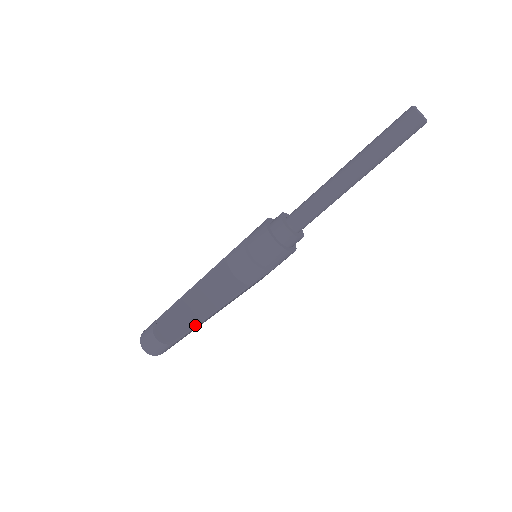
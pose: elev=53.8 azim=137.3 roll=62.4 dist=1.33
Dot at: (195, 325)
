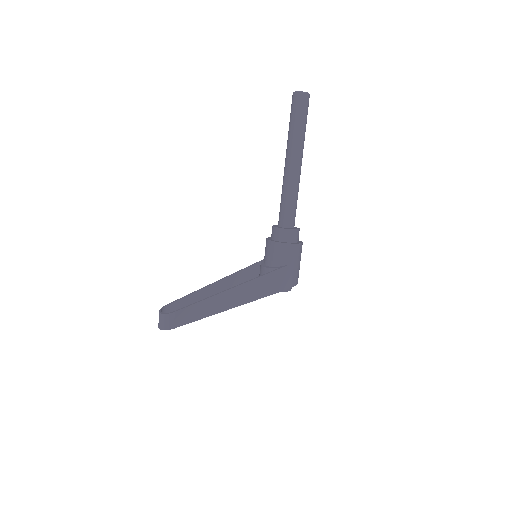
Dot at: (195, 303)
